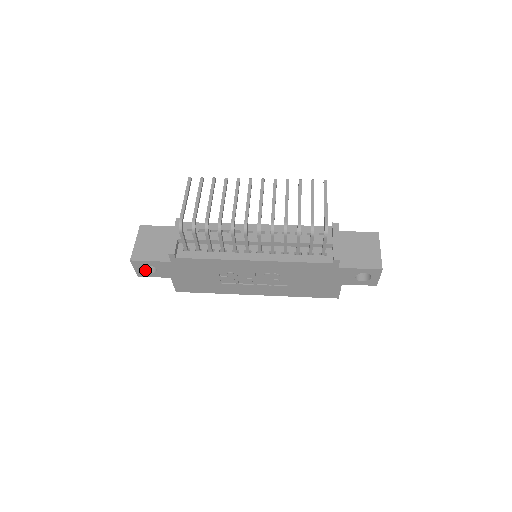
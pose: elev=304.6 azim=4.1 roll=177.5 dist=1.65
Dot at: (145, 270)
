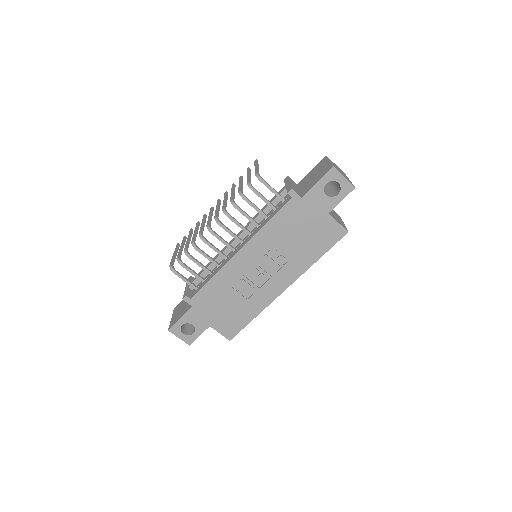
Dot at: (188, 334)
